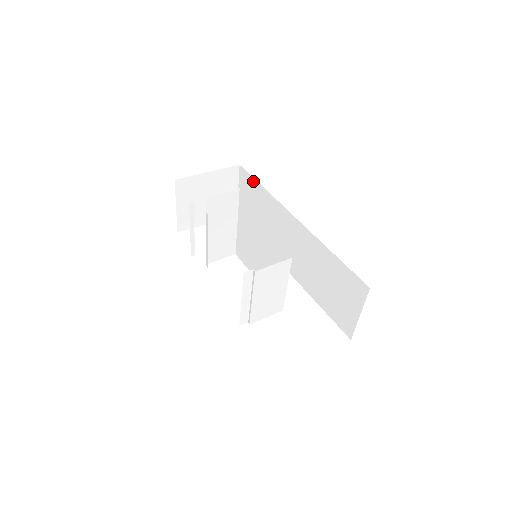
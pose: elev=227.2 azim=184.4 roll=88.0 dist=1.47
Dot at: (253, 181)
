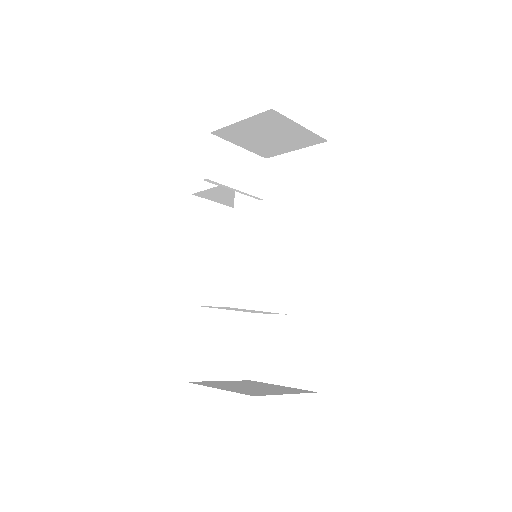
Dot at: occluded
